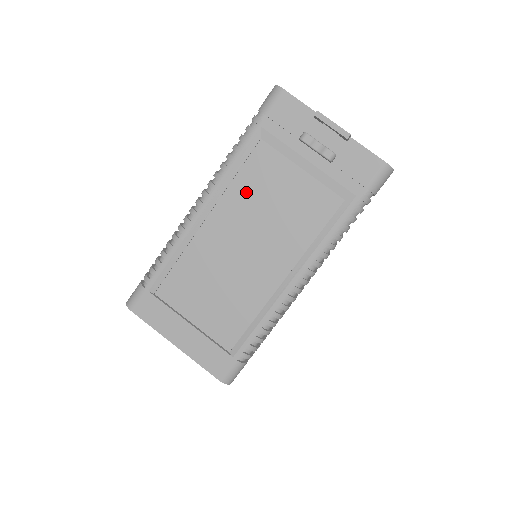
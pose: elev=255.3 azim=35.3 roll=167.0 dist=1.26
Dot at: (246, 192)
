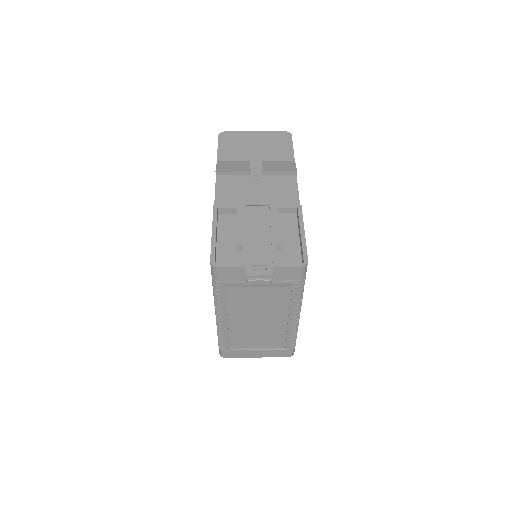
Dot at: (238, 305)
